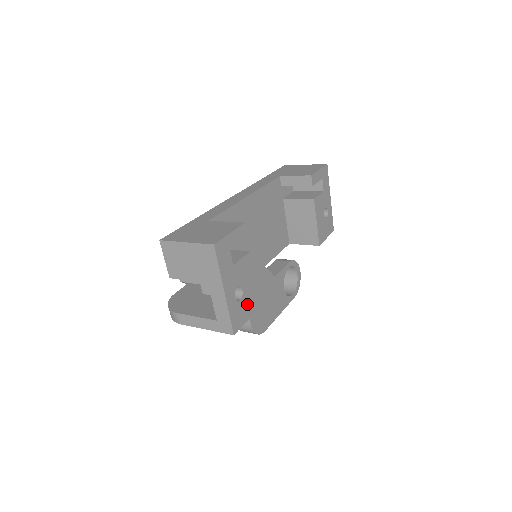
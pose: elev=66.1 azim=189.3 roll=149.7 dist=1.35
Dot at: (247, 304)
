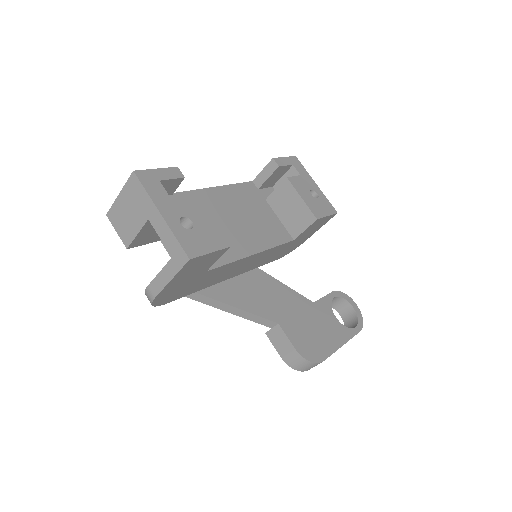
Dot at: (205, 237)
